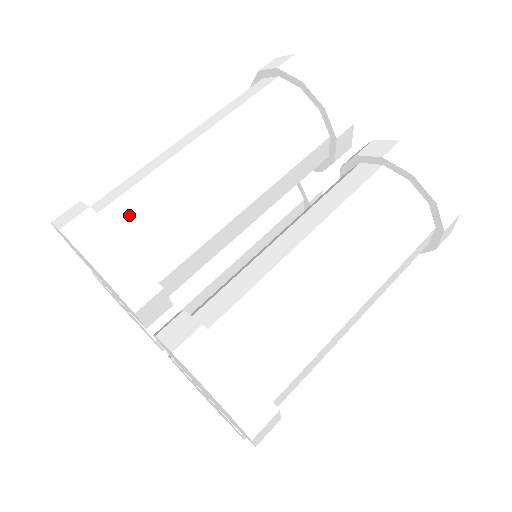
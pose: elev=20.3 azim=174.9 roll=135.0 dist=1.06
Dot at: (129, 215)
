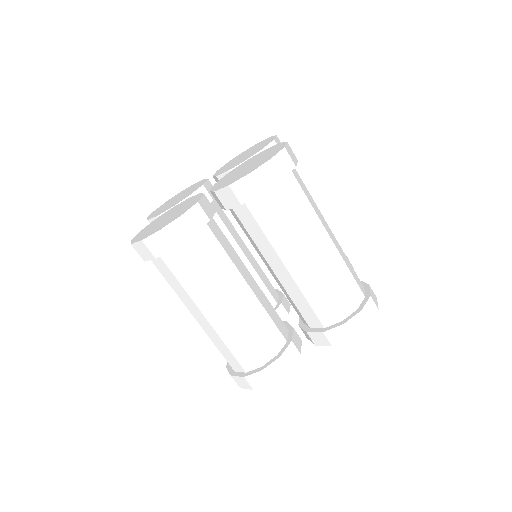
Dot at: occluded
